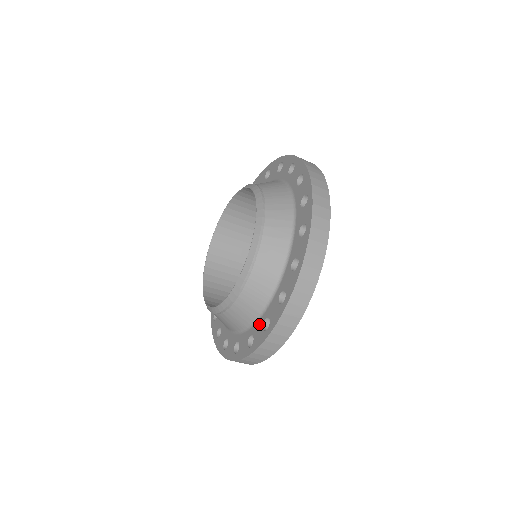
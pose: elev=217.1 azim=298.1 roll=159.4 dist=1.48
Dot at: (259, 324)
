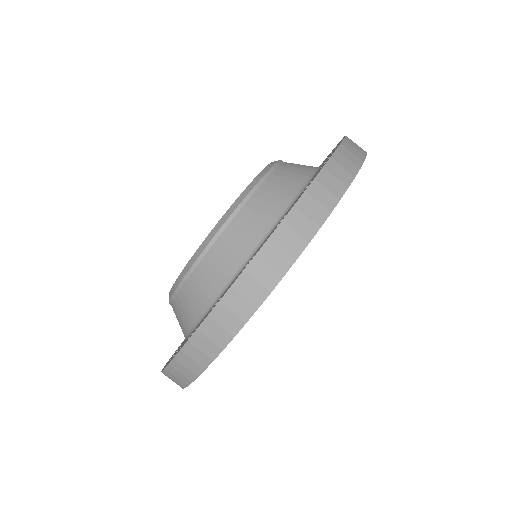
Dot at: occluded
